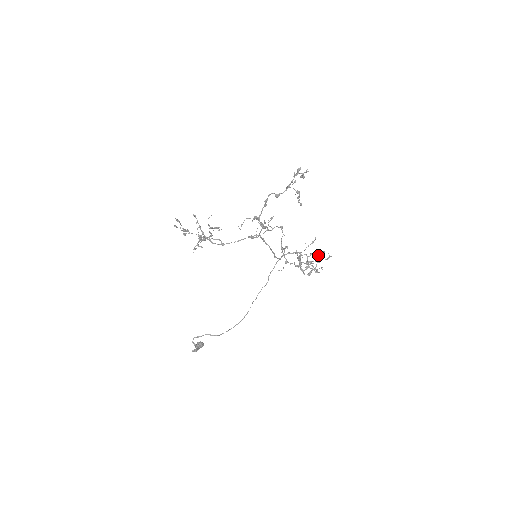
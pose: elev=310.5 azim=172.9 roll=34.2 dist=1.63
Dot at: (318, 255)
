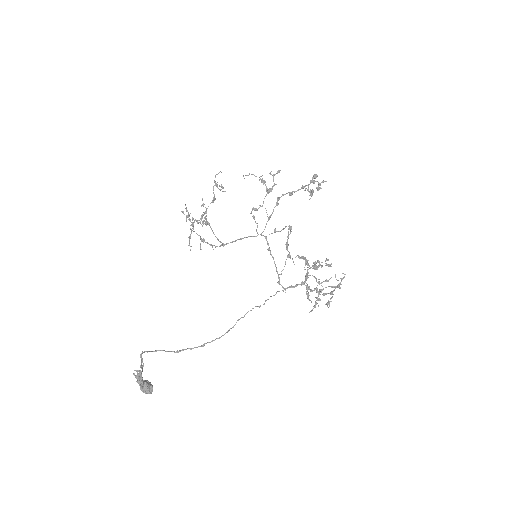
Dot at: (332, 294)
